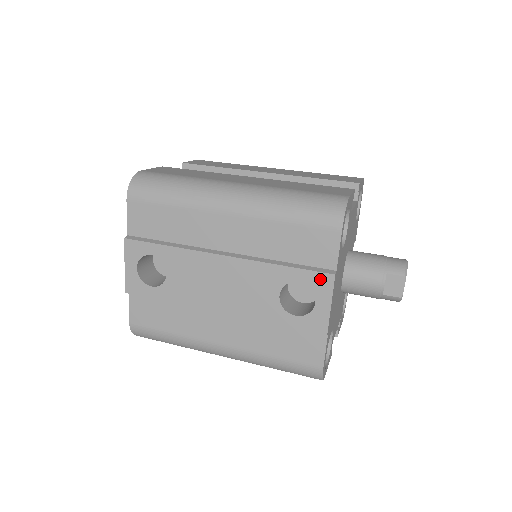
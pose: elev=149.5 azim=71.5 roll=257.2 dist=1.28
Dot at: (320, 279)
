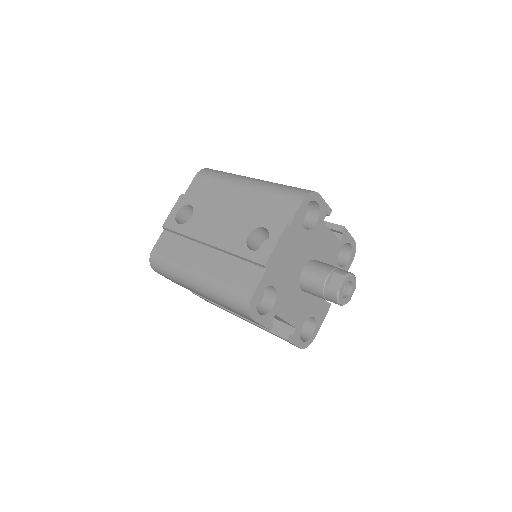
Dot at: (277, 226)
